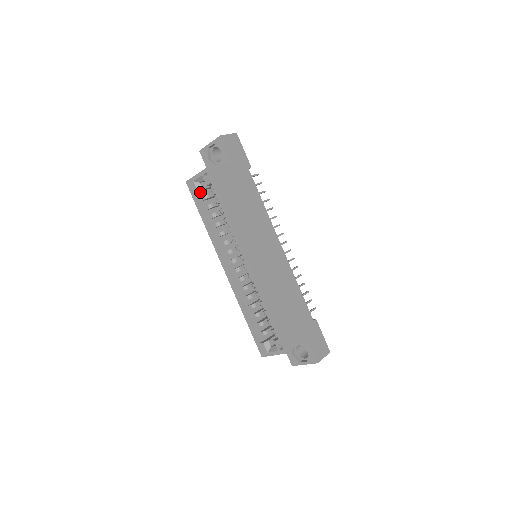
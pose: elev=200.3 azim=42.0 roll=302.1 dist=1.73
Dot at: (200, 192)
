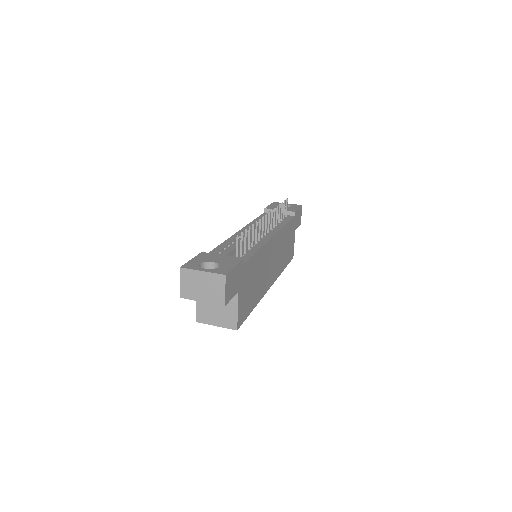
Dot at: occluded
